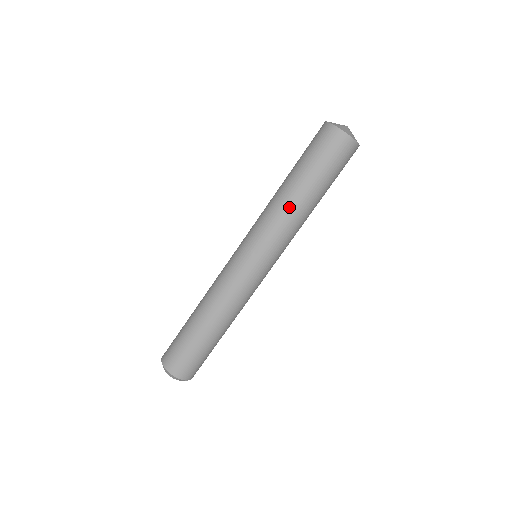
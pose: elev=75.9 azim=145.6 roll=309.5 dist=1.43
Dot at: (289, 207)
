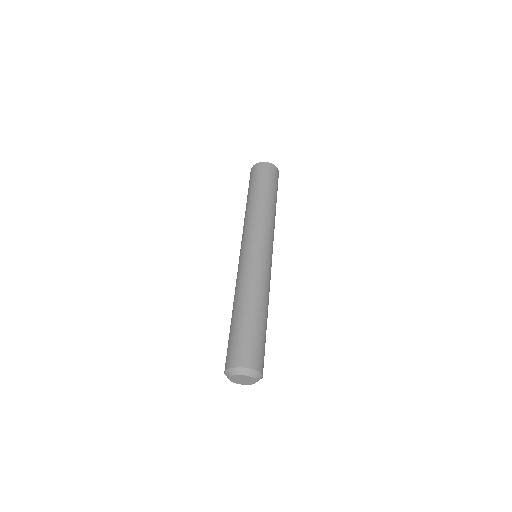
Dot at: (253, 208)
